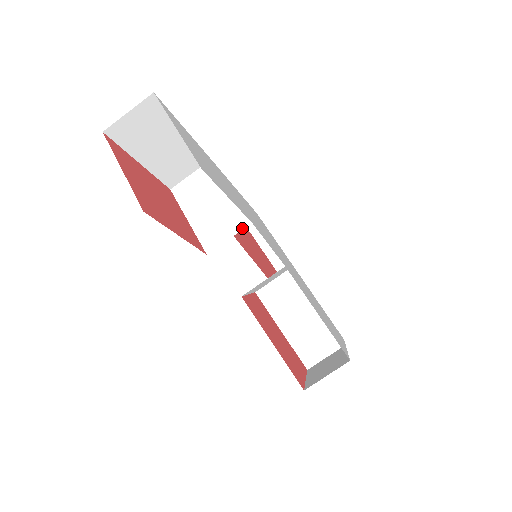
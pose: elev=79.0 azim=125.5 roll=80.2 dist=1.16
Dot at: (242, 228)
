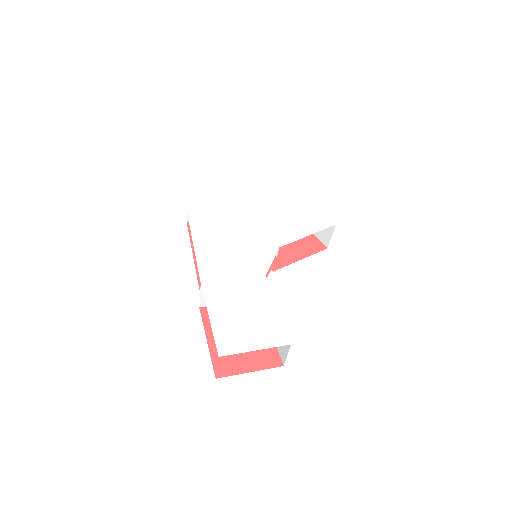
Dot at: occluded
